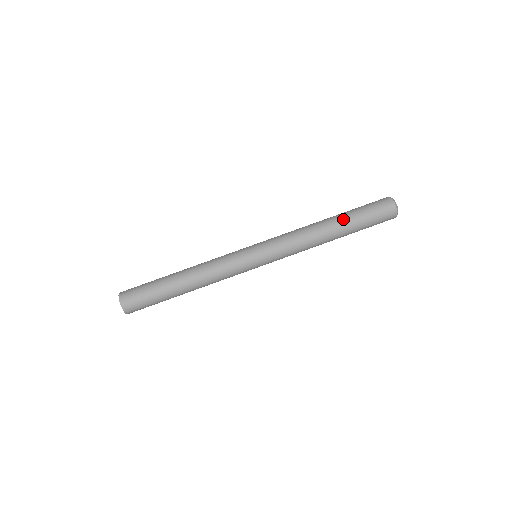
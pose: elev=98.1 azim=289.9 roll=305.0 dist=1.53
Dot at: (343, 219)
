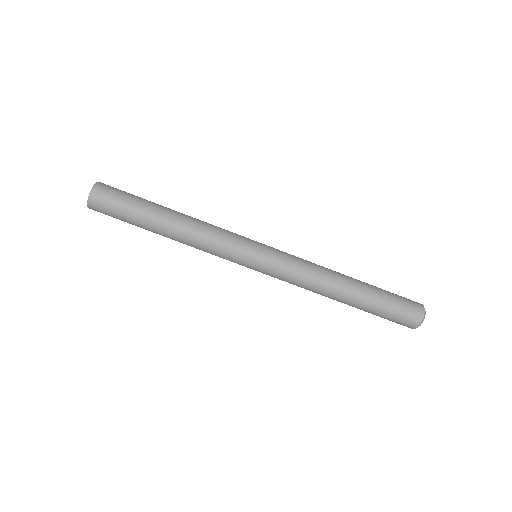
Dot at: (363, 298)
